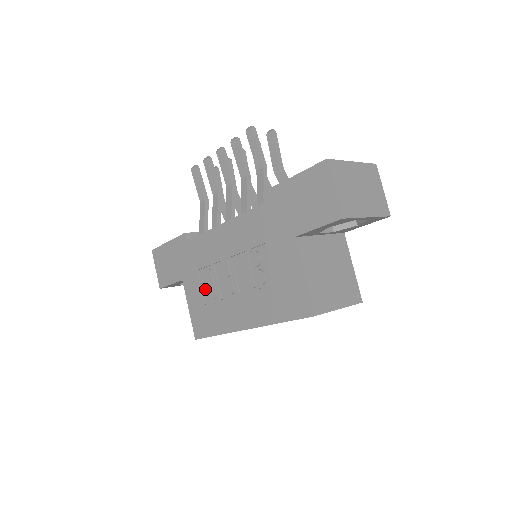
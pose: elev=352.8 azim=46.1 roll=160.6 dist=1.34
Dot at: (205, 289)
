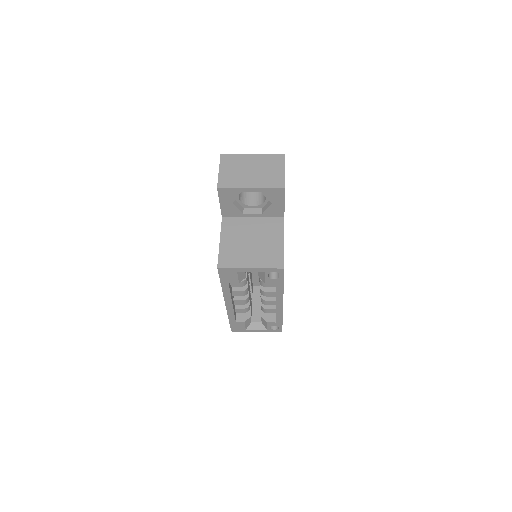
Dot at: occluded
